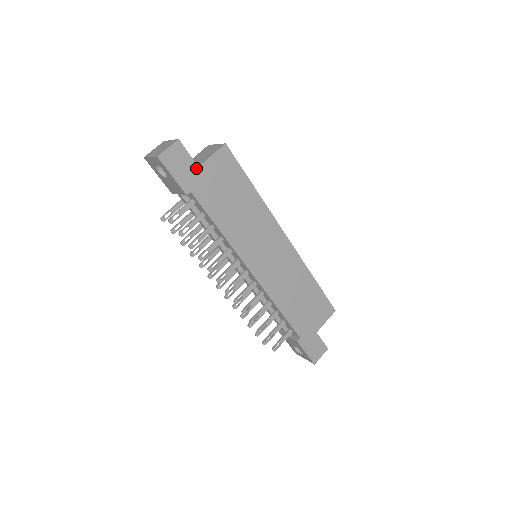
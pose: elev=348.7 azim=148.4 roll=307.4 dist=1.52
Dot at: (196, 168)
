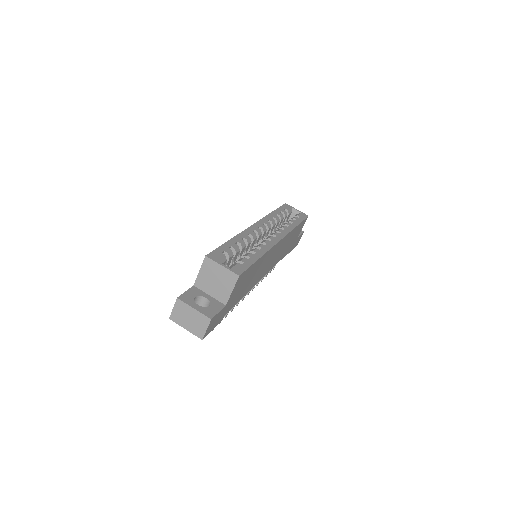
Dot at: (224, 308)
